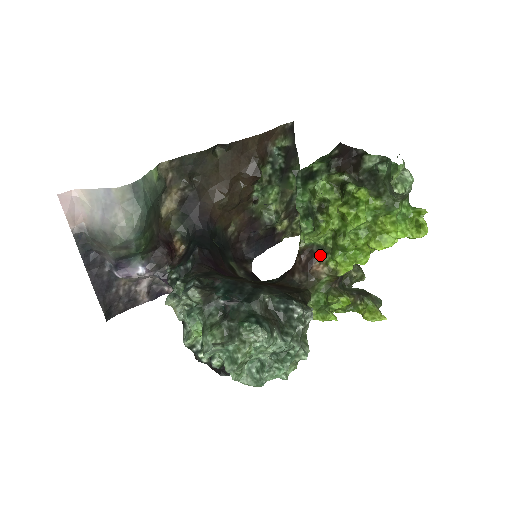
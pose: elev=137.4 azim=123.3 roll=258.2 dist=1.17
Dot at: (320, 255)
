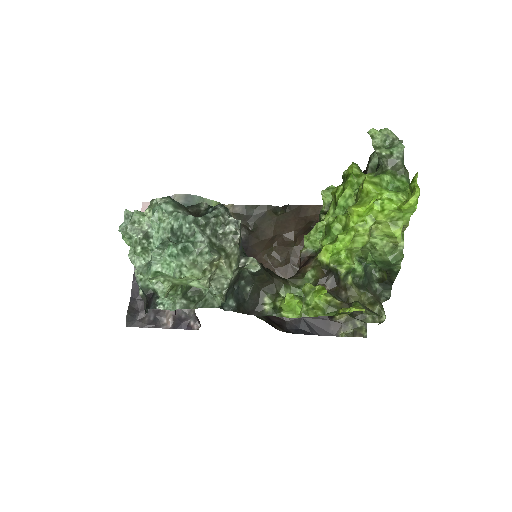
Dot at: occluded
